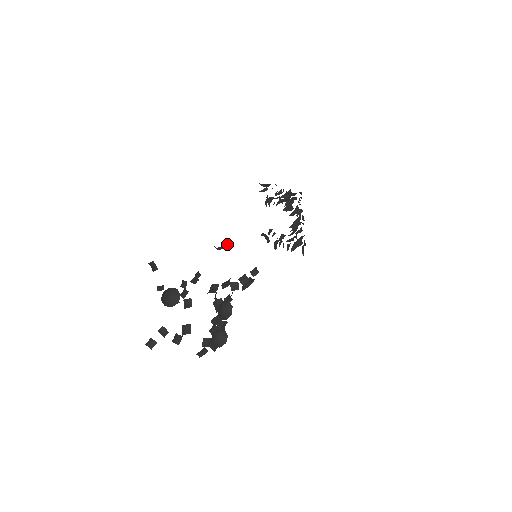
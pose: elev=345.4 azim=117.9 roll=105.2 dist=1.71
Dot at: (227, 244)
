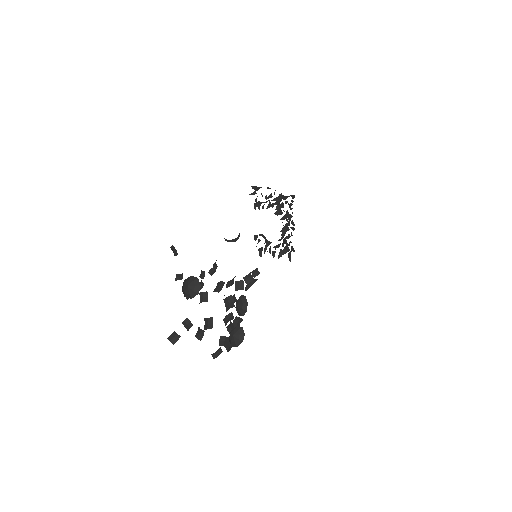
Dot at: (238, 237)
